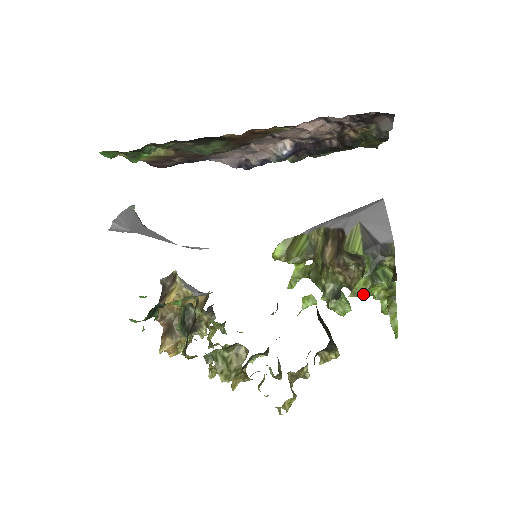
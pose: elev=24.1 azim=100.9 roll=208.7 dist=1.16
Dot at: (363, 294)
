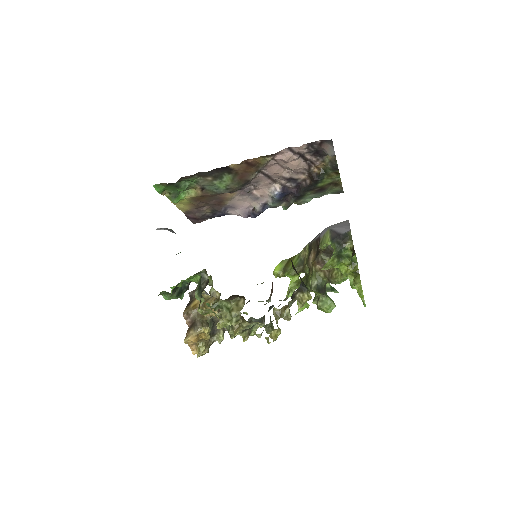
Dot at: (338, 281)
